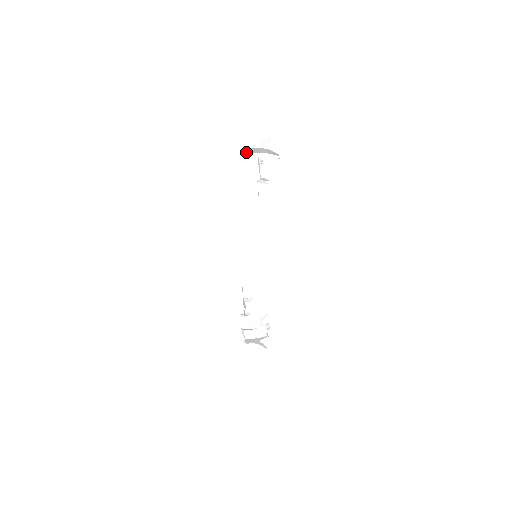
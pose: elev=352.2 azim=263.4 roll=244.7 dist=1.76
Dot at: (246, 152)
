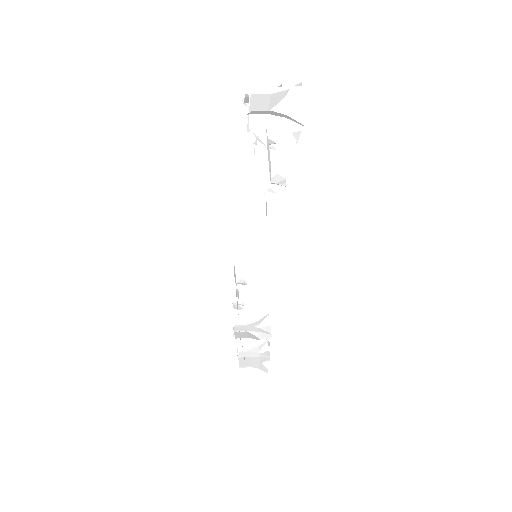
Dot at: (244, 101)
